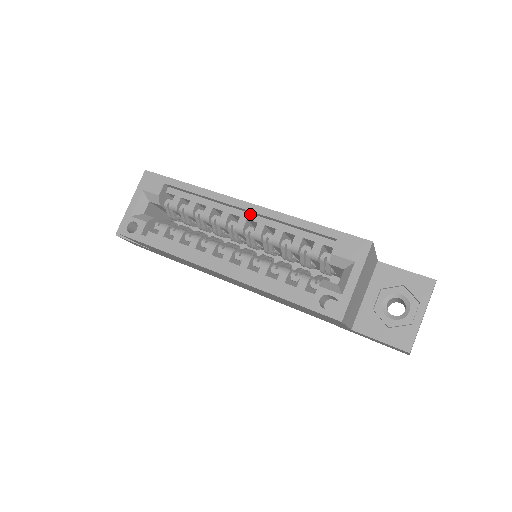
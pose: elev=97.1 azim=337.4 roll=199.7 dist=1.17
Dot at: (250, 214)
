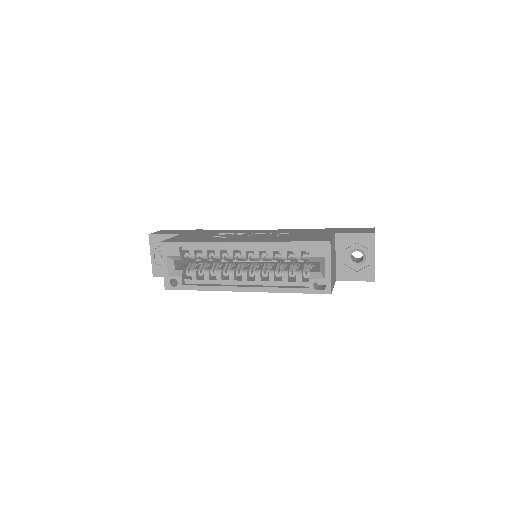
Dot at: (246, 247)
